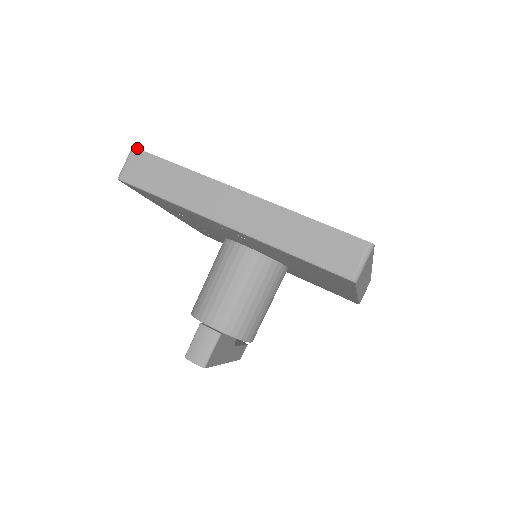
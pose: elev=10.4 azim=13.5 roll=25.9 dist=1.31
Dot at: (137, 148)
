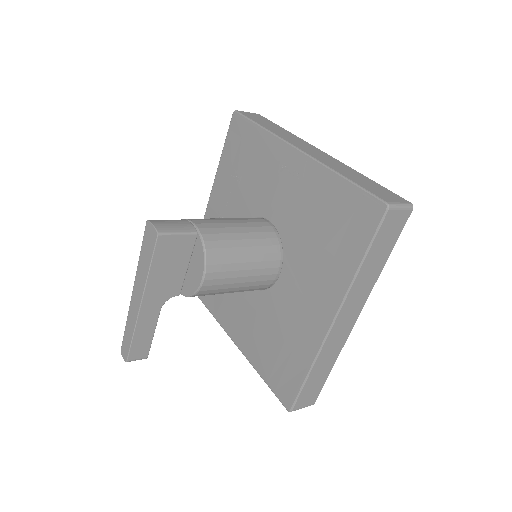
Dot at: (260, 115)
